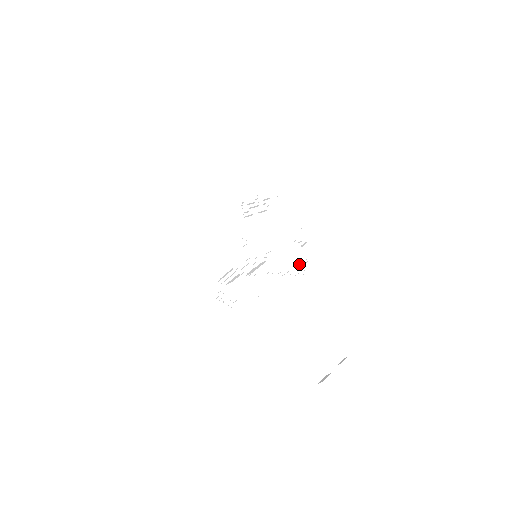
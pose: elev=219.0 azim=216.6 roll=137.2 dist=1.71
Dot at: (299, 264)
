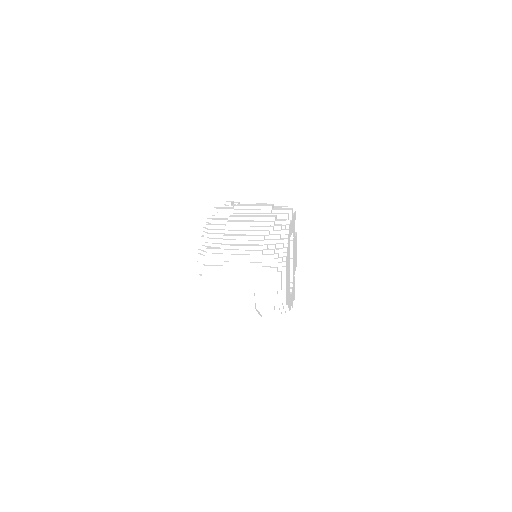
Dot at: occluded
